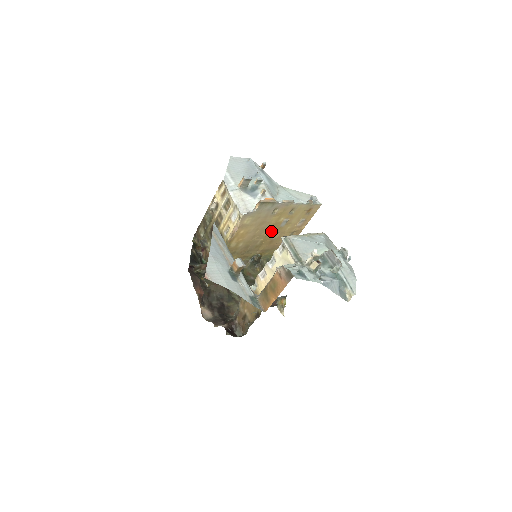
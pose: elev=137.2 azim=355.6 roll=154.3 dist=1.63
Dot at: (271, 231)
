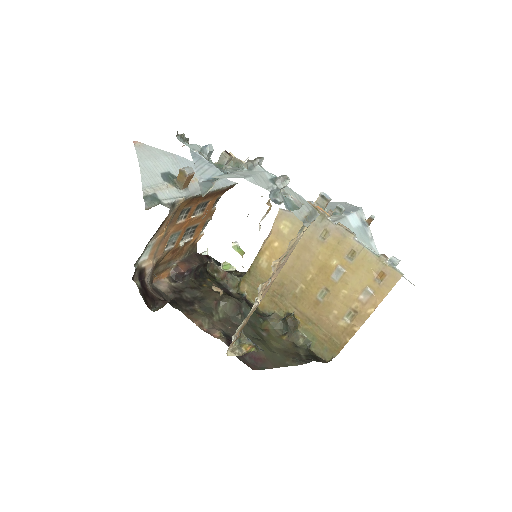
Dot at: (318, 278)
